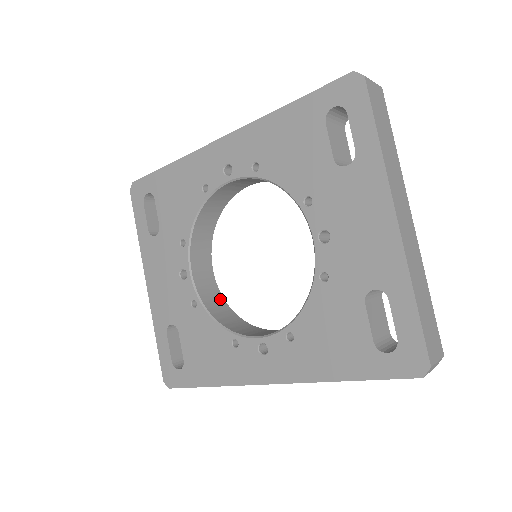
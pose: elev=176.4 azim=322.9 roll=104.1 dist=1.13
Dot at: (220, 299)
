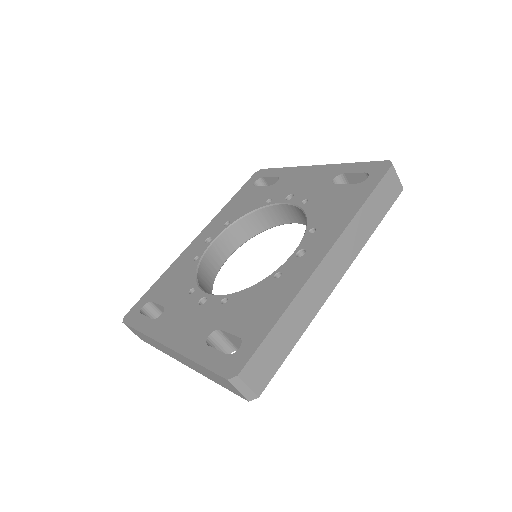
Dot at: occluded
